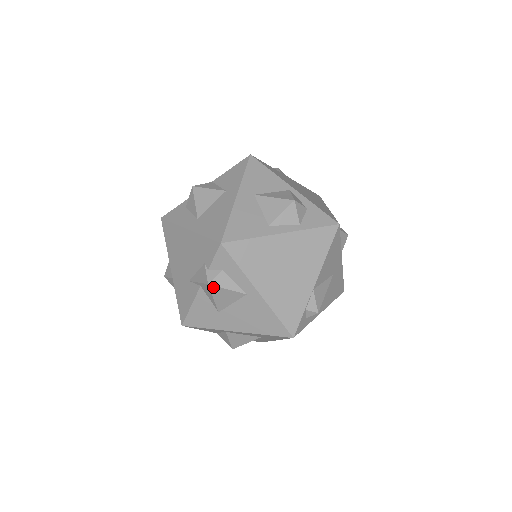
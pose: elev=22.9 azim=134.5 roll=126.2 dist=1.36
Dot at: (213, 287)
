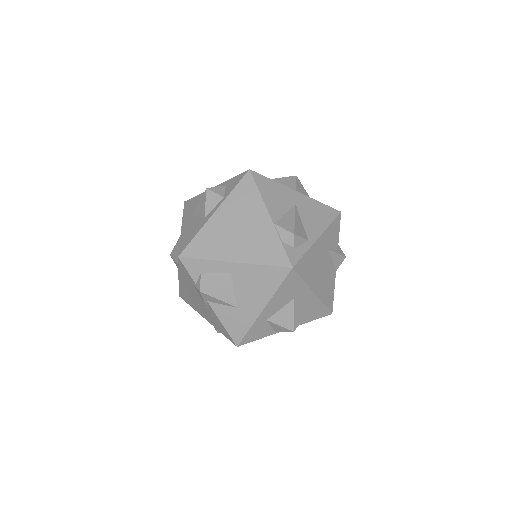
Dot at: (205, 290)
